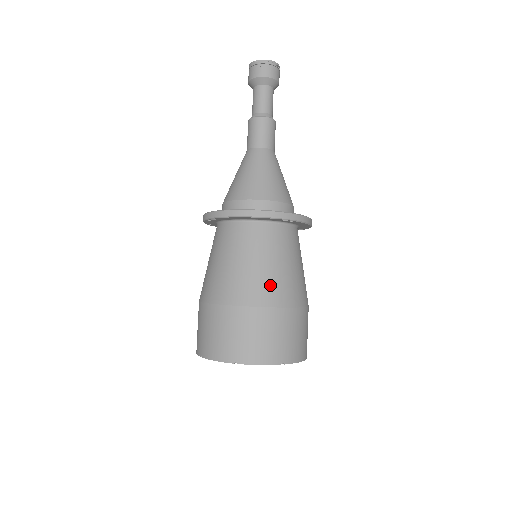
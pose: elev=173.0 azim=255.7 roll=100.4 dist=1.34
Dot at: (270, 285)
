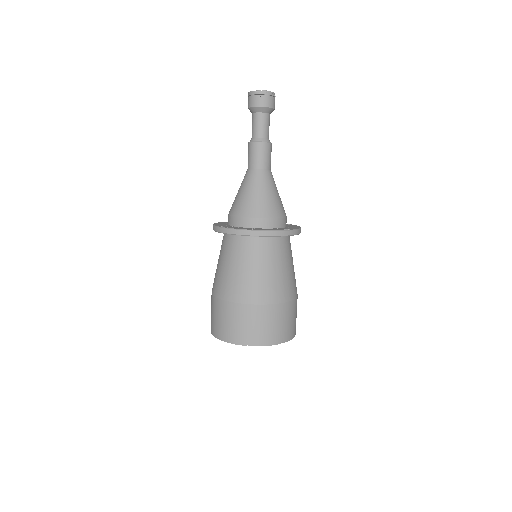
Dot at: (273, 287)
